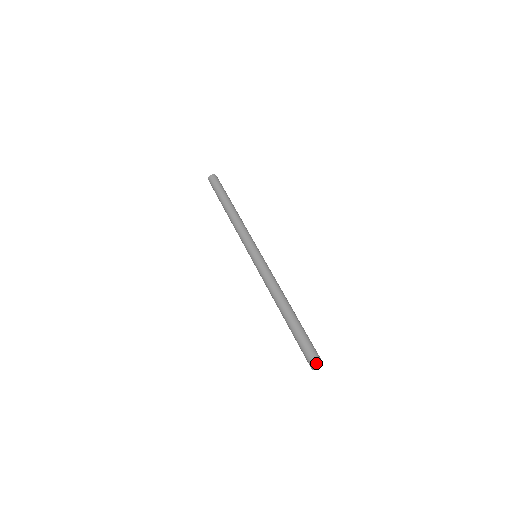
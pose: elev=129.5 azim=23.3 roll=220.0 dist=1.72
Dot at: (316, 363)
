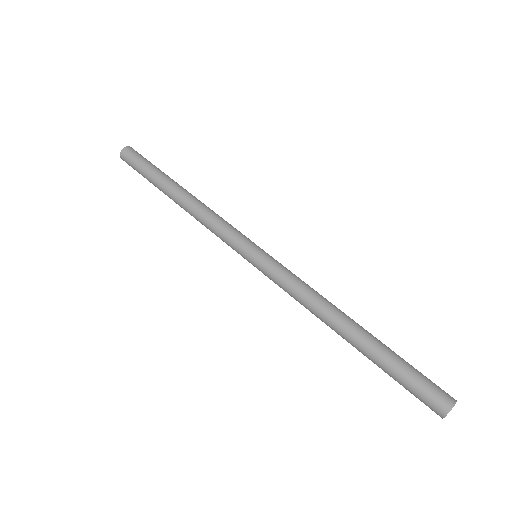
Dot at: (453, 406)
